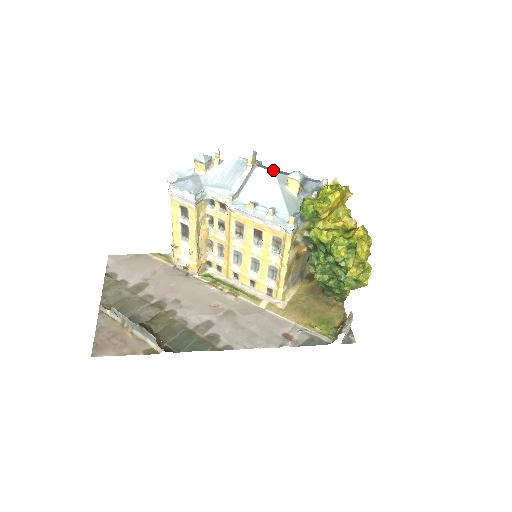
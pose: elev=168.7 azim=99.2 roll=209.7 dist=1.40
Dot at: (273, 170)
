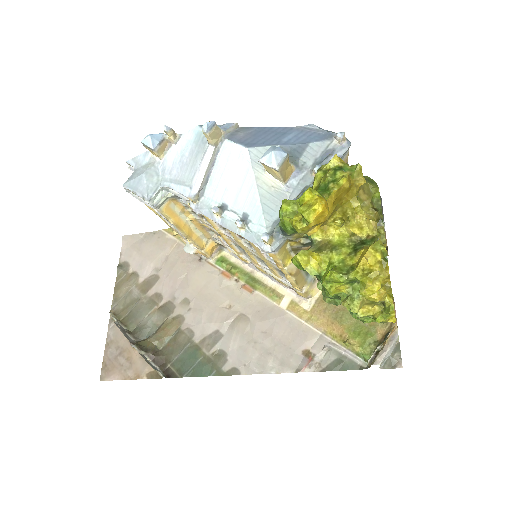
Dot at: (252, 137)
